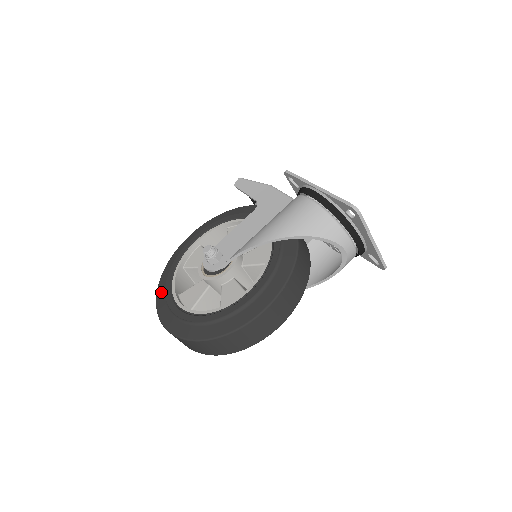
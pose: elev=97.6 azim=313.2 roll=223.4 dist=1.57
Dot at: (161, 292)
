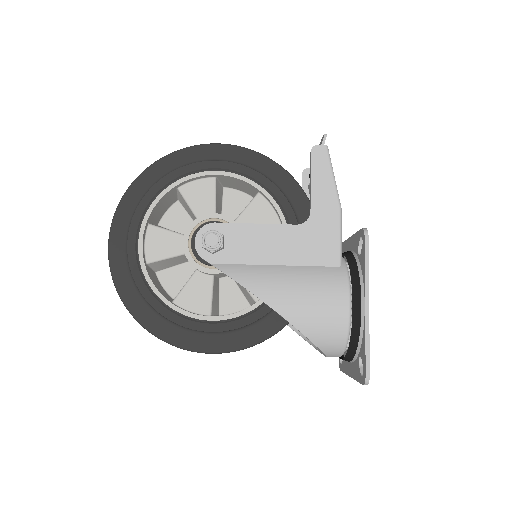
Dot at: (133, 197)
